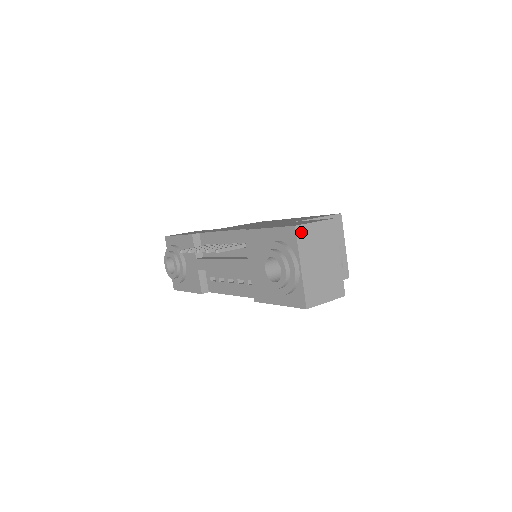
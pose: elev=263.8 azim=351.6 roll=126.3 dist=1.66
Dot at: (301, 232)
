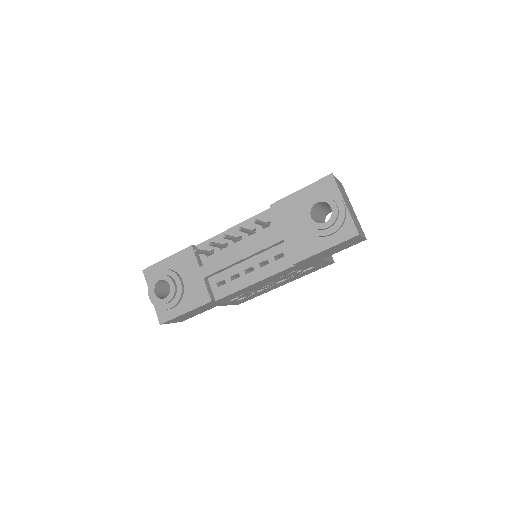
Dot at: (335, 180)
